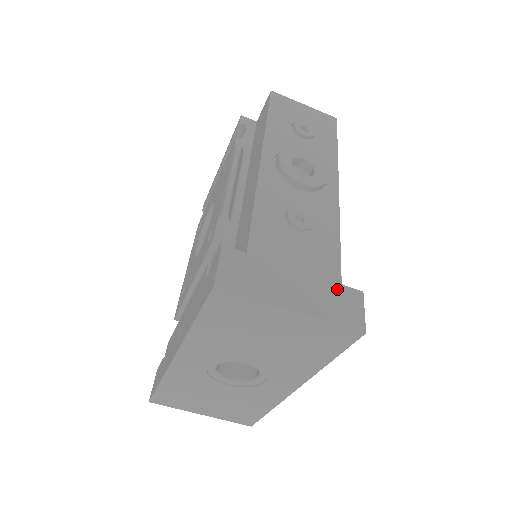
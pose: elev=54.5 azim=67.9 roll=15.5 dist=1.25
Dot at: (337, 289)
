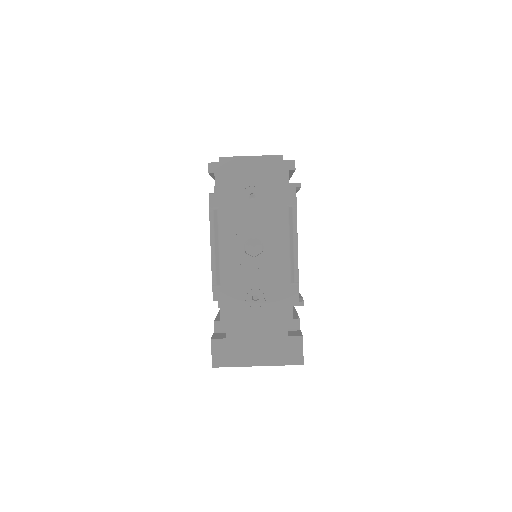
Dot at: (285, 341)
